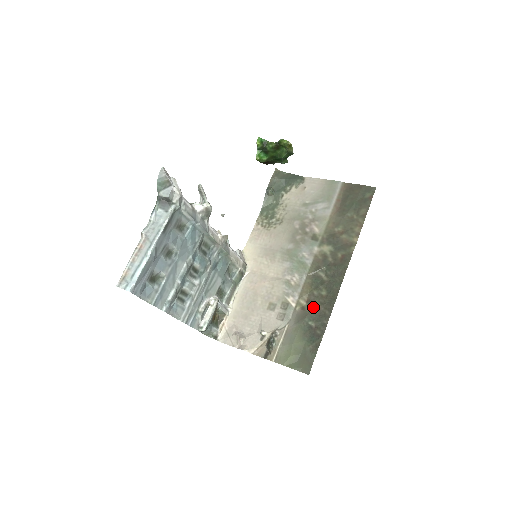
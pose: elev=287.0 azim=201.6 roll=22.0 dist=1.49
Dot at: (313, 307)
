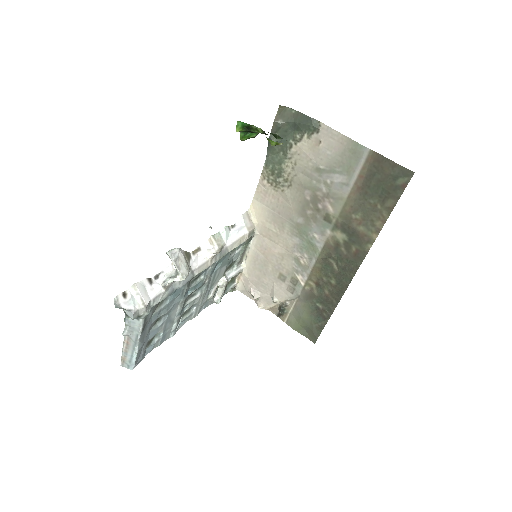
Dot at: (321, 292)
